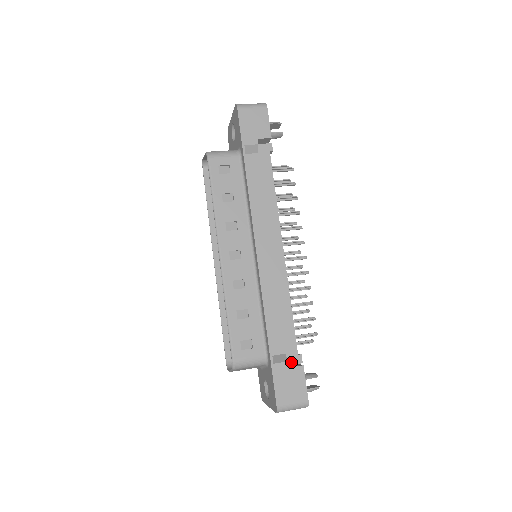
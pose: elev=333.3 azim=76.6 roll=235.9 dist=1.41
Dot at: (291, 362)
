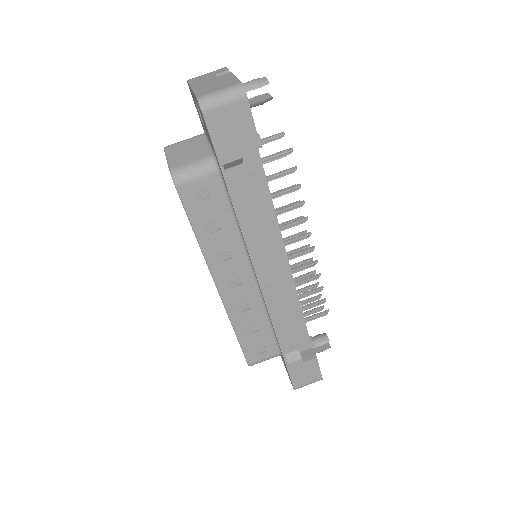
Dot at: (304, 348)
